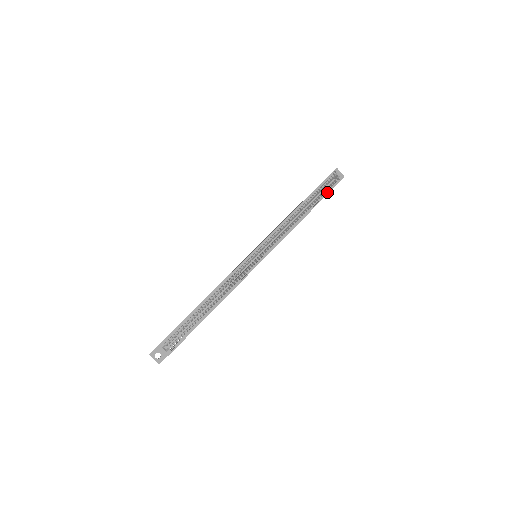
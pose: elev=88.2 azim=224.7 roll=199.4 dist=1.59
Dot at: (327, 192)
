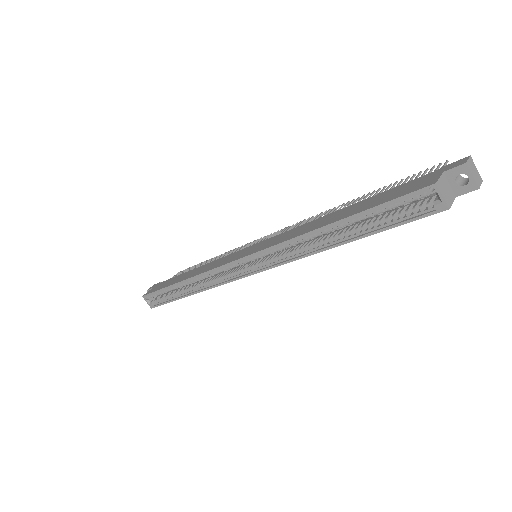
Dot at: (392, 224)
